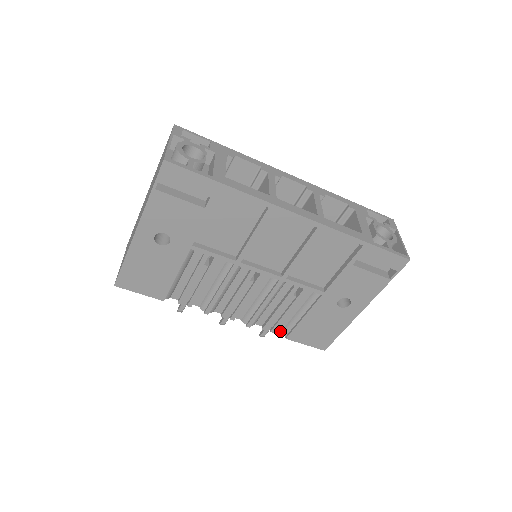
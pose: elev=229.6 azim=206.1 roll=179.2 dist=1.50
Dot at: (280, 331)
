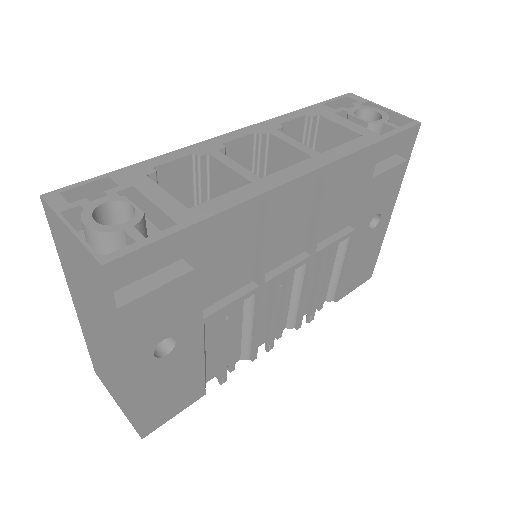
Dot at: (324, 301)
